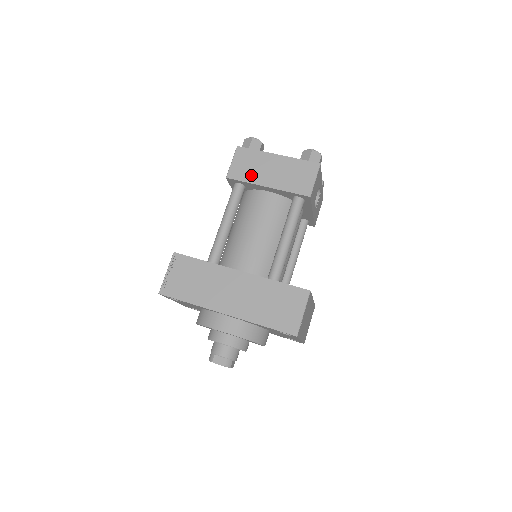
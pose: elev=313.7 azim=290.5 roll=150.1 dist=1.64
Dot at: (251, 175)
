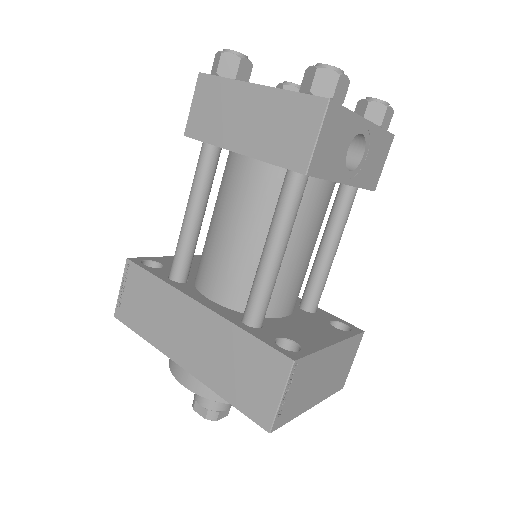
Dot at: (216, 130)
